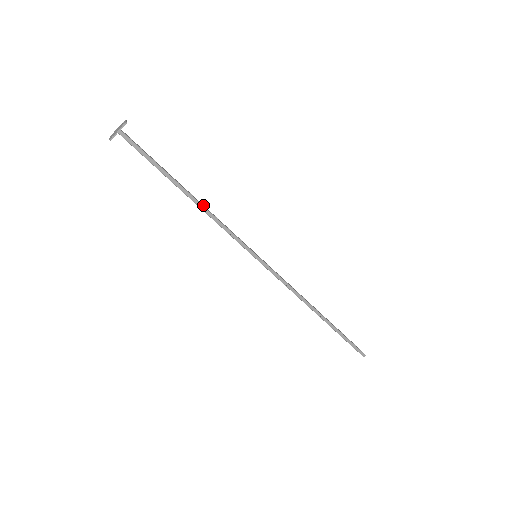
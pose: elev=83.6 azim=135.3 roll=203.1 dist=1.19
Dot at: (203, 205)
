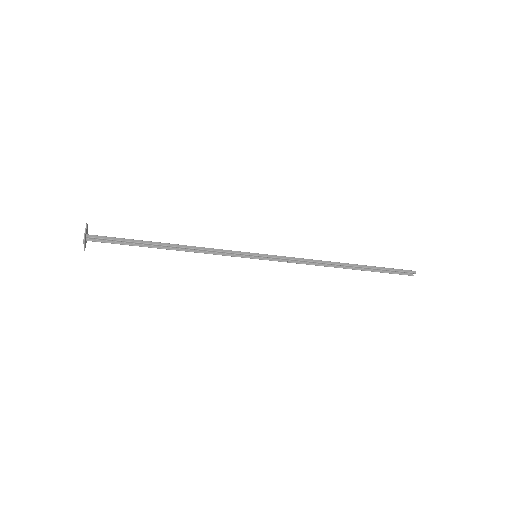
Dot at: (185, 248)
